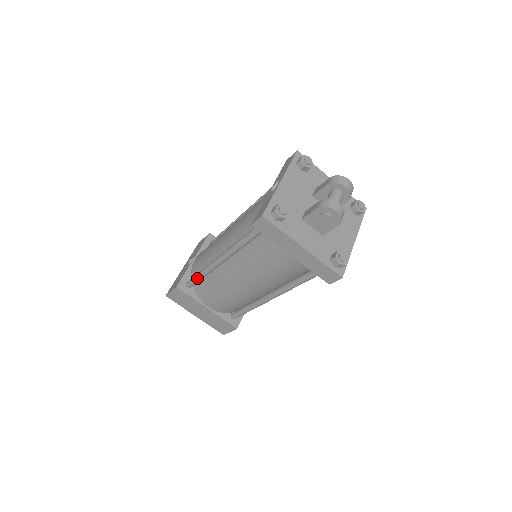
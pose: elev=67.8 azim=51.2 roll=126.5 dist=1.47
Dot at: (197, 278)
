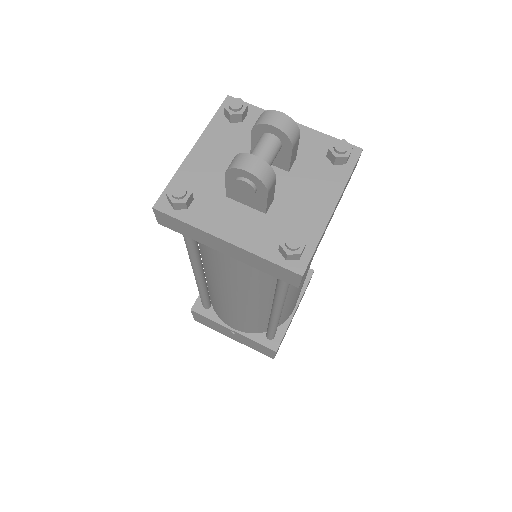
Dot at: (200, 297)
